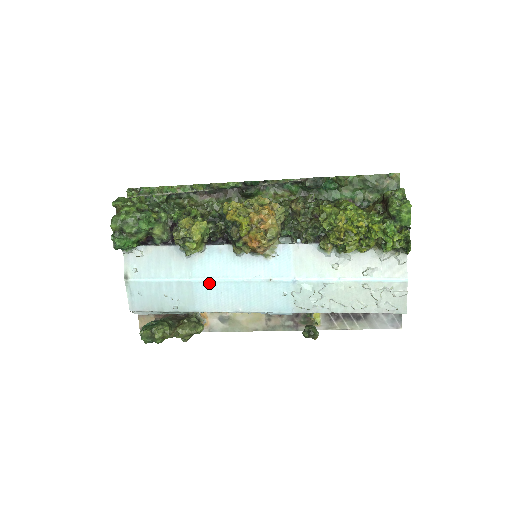
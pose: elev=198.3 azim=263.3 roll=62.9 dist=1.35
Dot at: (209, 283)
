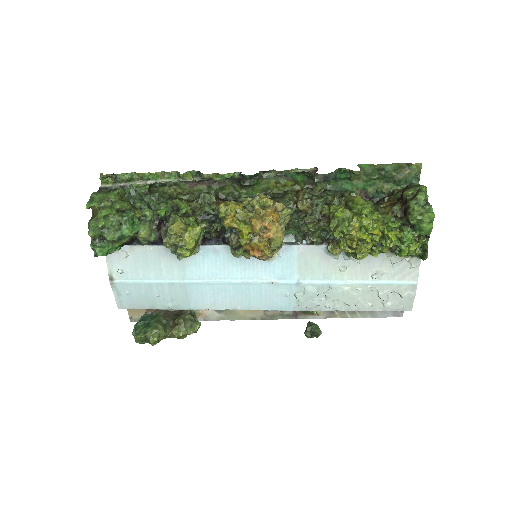
Dot at: (205, 284)
